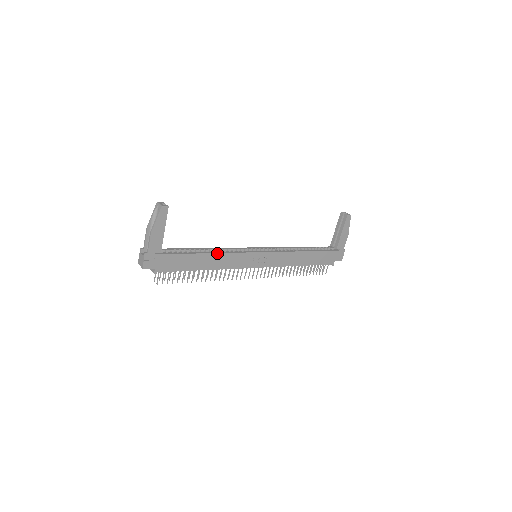
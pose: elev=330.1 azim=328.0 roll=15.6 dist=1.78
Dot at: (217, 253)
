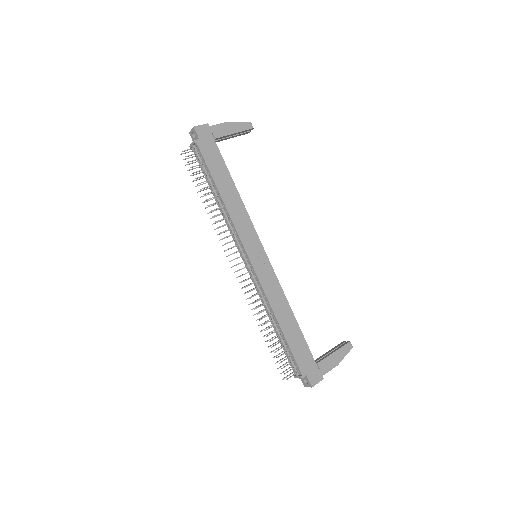
Dot at: (241, 199)
